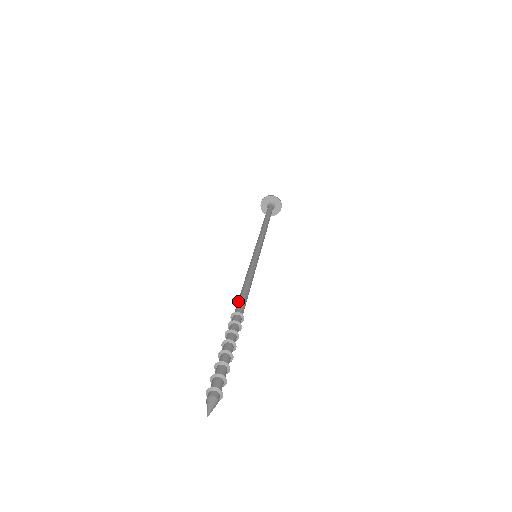
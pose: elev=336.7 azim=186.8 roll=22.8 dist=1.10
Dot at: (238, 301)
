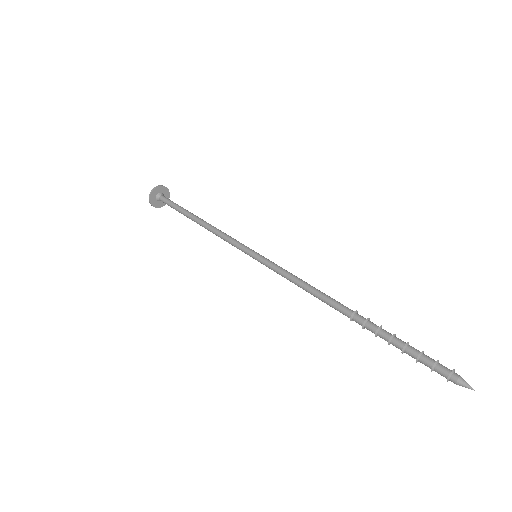
Dot at: (335, 300)
